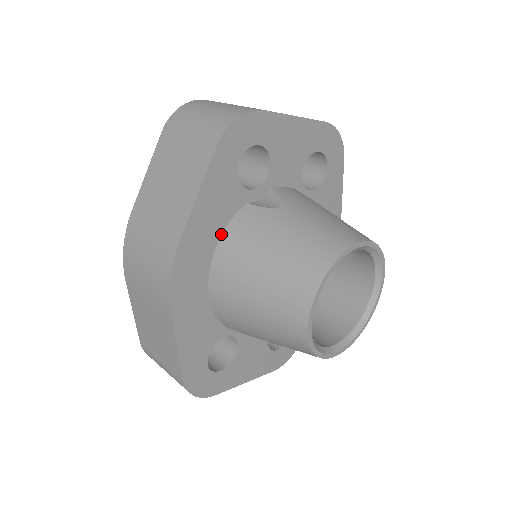
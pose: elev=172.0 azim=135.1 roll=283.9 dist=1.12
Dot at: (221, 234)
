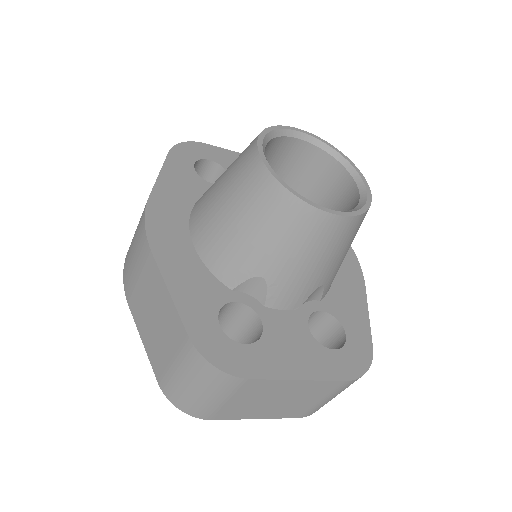
Dot at: (193, 206)
